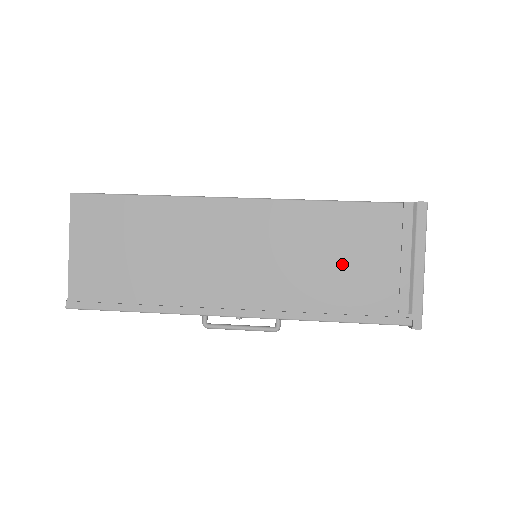
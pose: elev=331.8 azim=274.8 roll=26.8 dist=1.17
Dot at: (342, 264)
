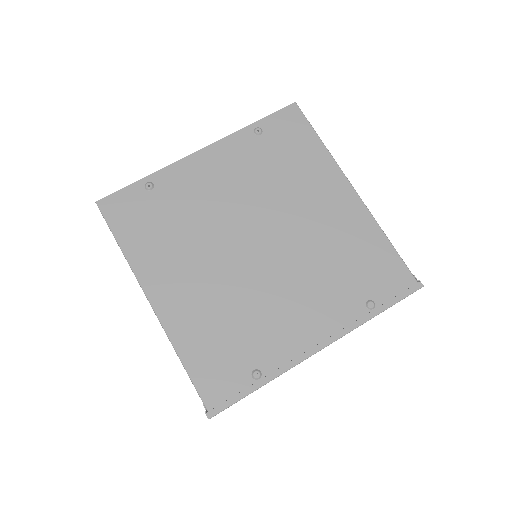
Dot at: occluded
